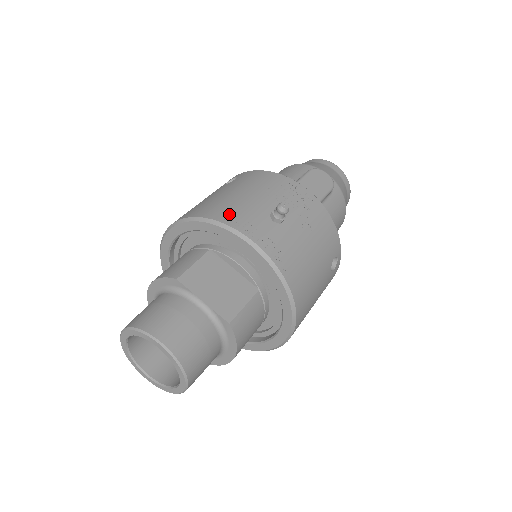
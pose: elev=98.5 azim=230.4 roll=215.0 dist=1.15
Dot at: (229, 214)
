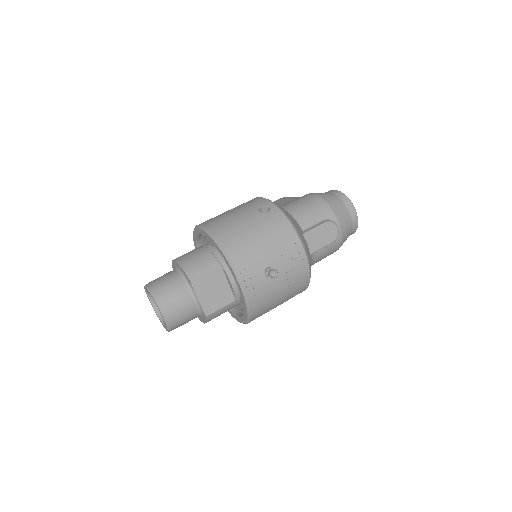
Dot at: (240, 257)
